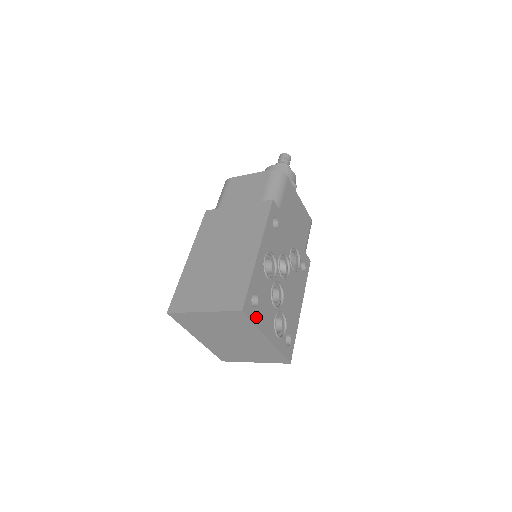
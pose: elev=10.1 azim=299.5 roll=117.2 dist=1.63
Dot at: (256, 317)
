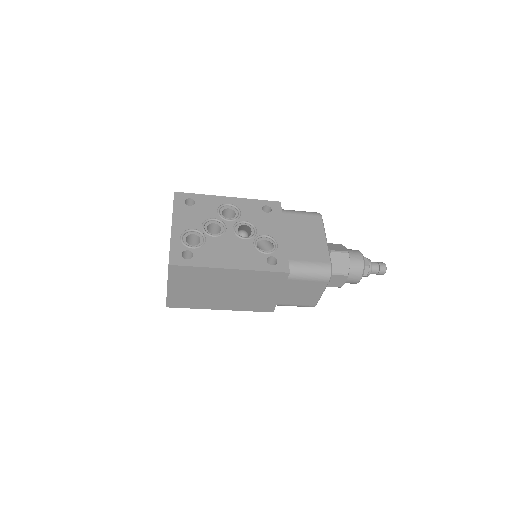
Dot at: (179, 207)
